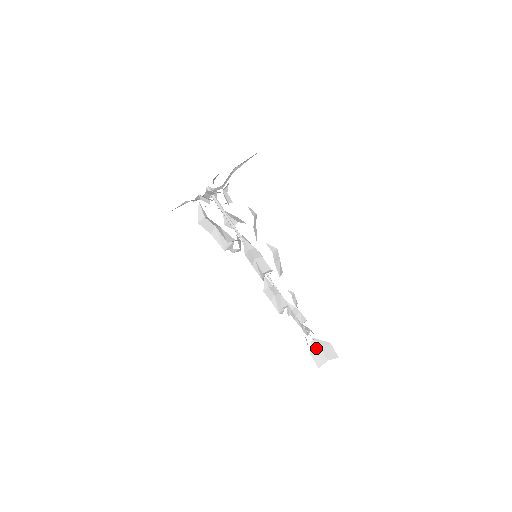
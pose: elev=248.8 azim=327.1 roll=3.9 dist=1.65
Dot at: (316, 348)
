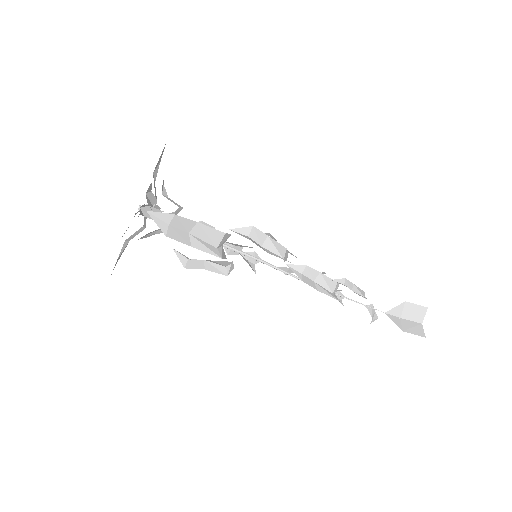
Dot at: (399, 322)
